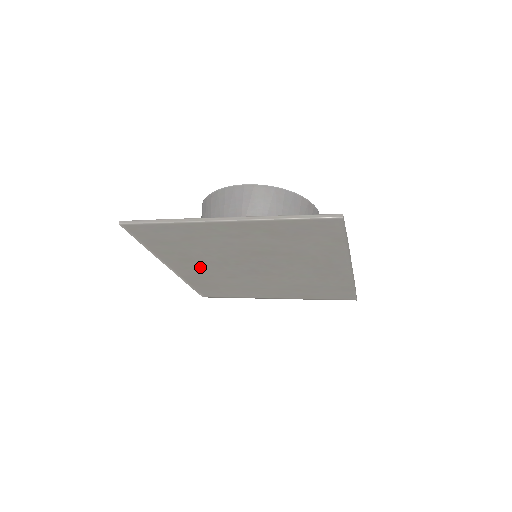
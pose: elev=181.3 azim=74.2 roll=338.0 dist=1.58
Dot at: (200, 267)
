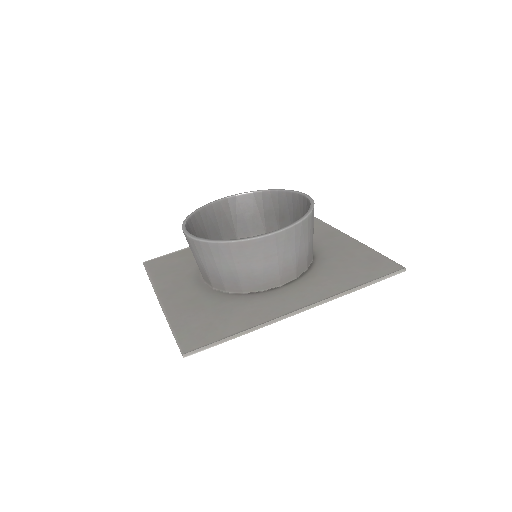
Dot at: occluded
